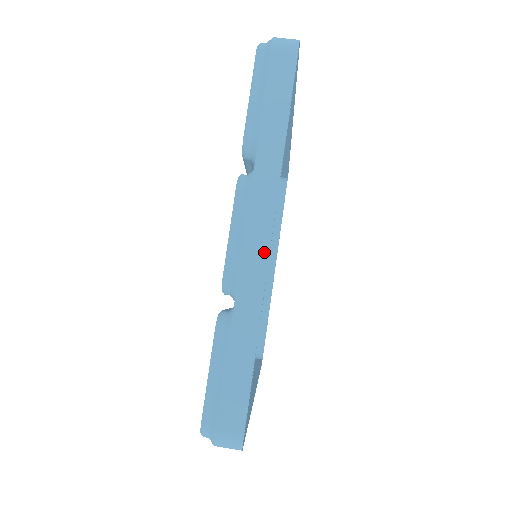
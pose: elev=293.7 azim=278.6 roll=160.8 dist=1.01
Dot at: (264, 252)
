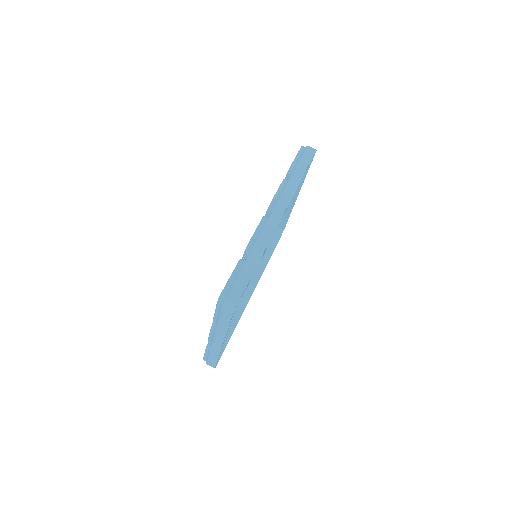
Dot at: (220, 346)
